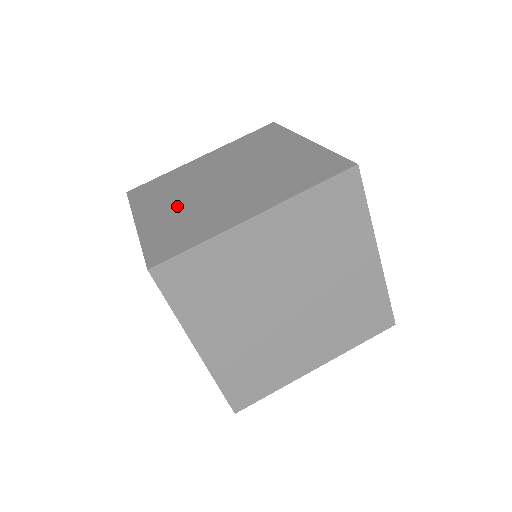
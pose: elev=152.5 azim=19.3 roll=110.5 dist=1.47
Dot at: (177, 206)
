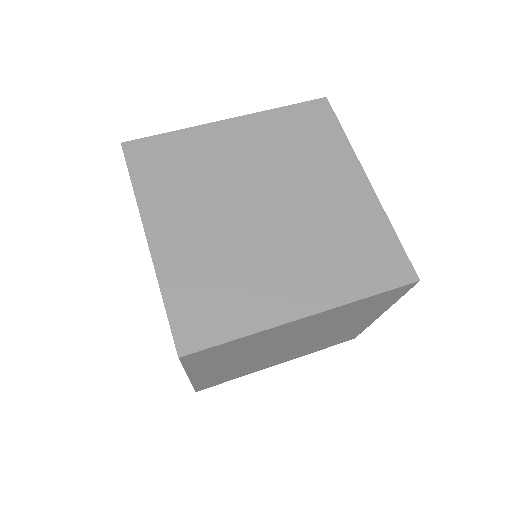
Dot at: (204, 233)
